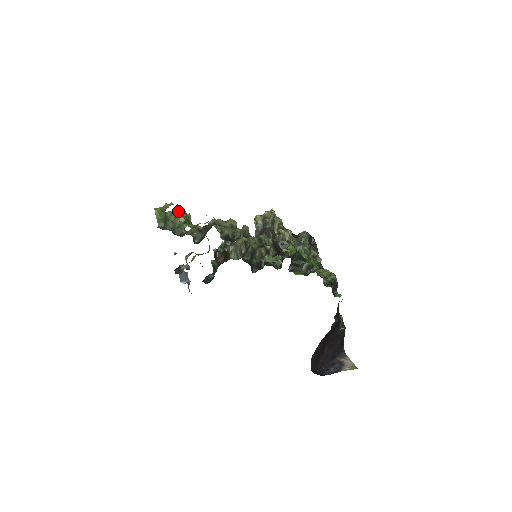
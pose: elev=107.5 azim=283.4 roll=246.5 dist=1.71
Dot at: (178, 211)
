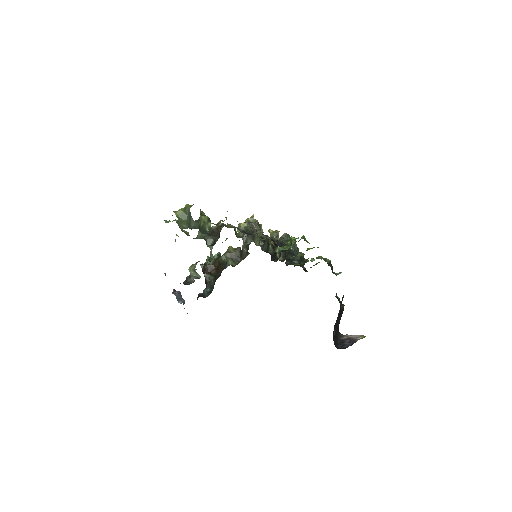
Dot at: (200, 210)
